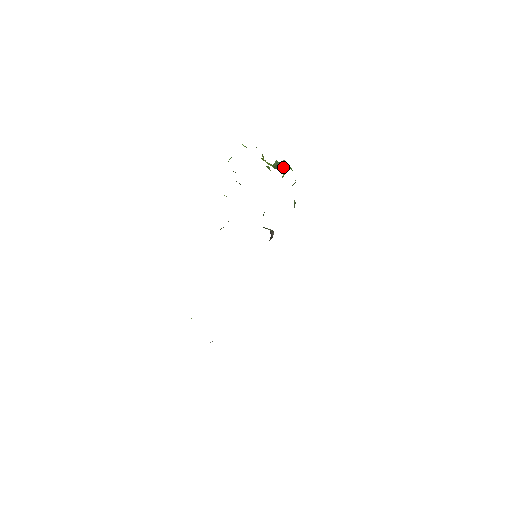
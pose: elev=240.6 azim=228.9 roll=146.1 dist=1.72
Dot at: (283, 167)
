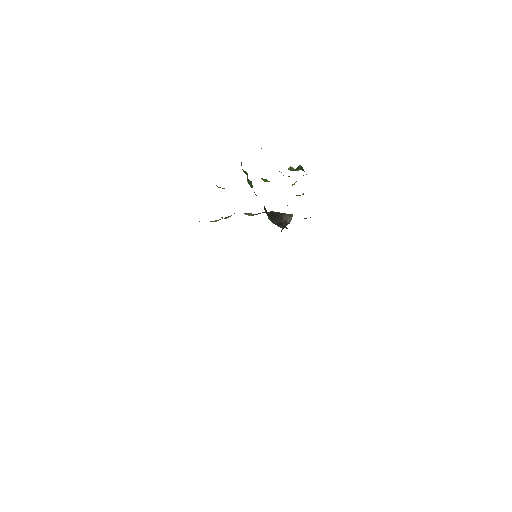
Dot at: (300, 169)
